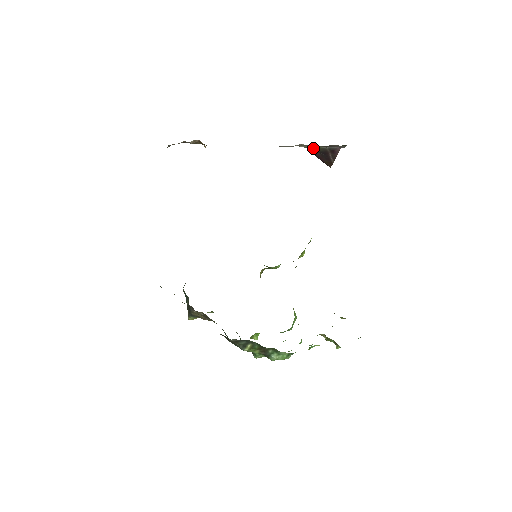
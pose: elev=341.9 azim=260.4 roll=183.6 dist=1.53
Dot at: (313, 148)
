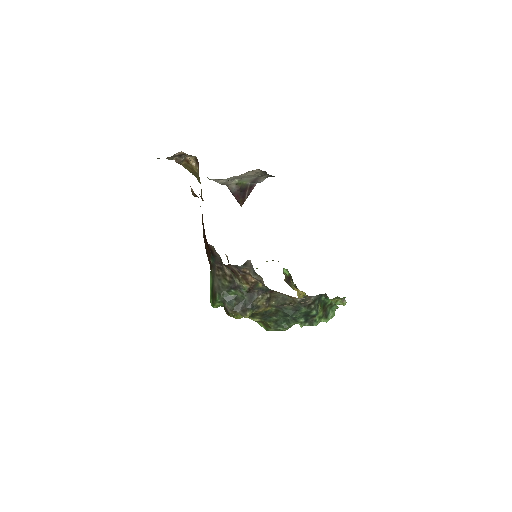
Dot at: (240, 184)
